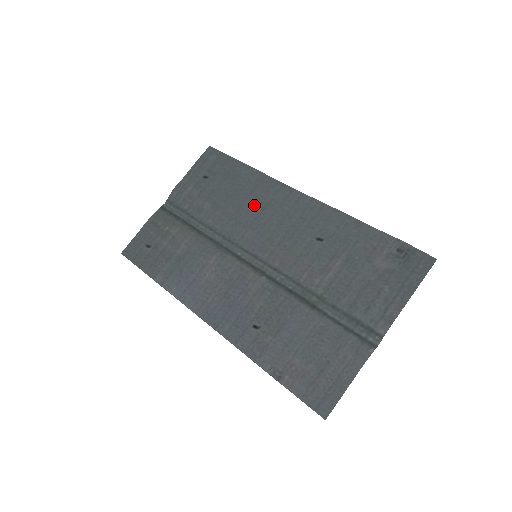
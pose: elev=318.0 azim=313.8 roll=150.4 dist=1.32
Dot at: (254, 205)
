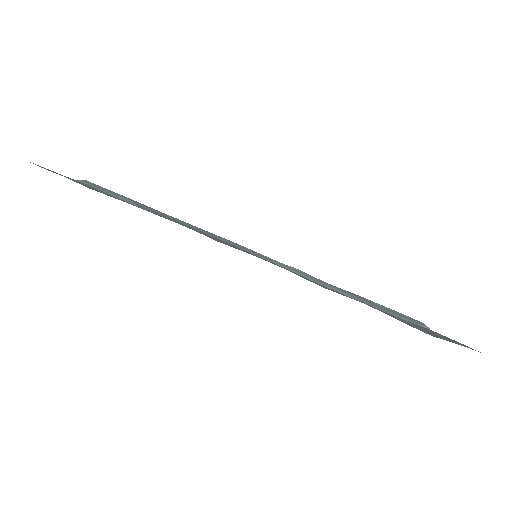
Dot at: occluded
